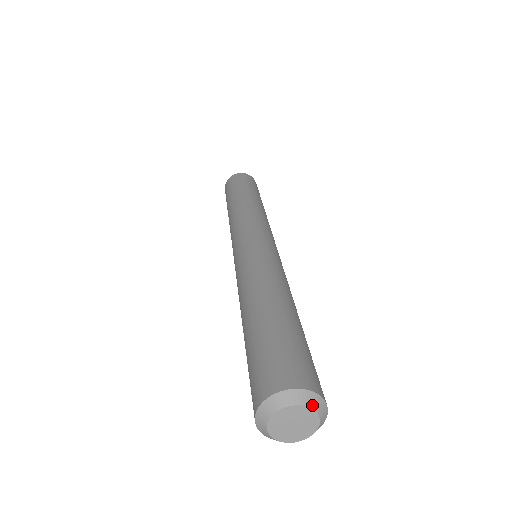
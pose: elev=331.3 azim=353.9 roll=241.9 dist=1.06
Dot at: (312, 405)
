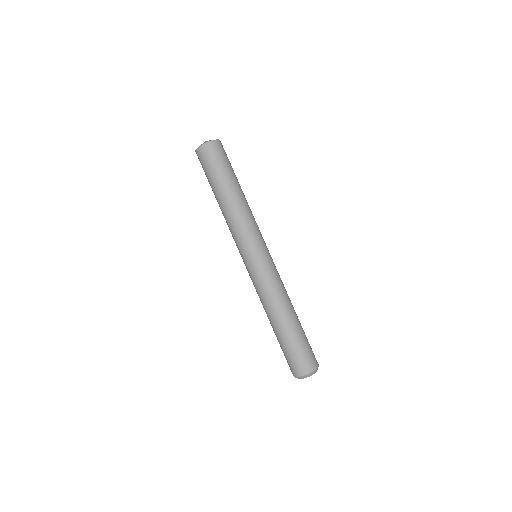
Dot at: occluded
